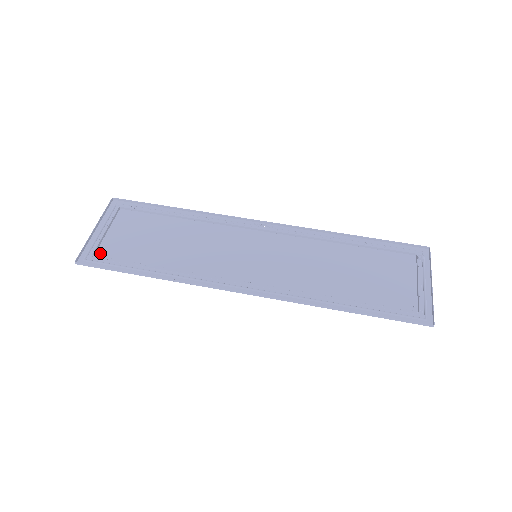
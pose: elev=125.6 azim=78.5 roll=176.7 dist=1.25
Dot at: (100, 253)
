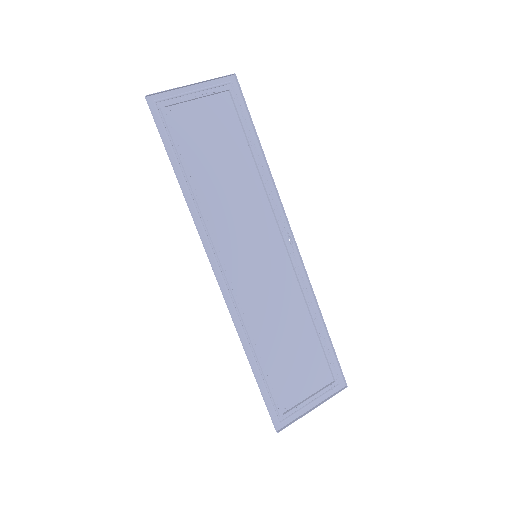
Dot at: (171, 111)
